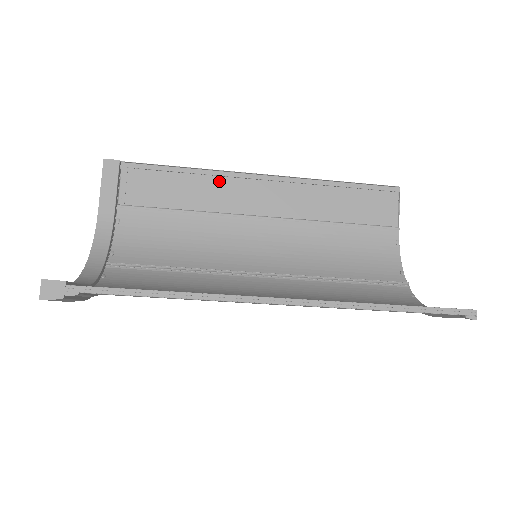
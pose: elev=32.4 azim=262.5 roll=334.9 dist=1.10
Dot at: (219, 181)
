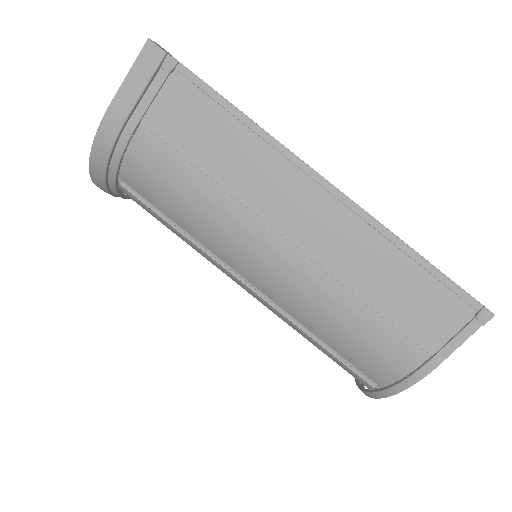
Dot at: occluded
